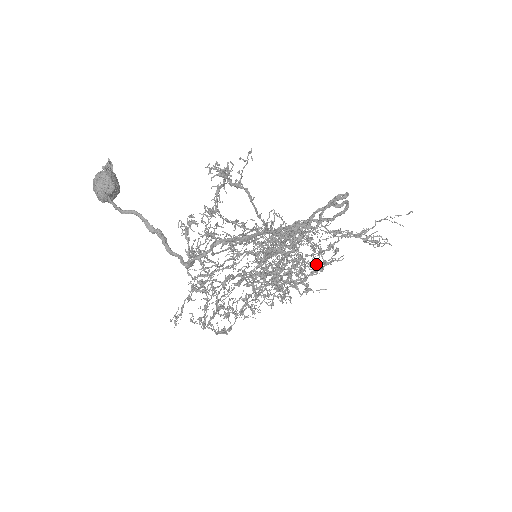
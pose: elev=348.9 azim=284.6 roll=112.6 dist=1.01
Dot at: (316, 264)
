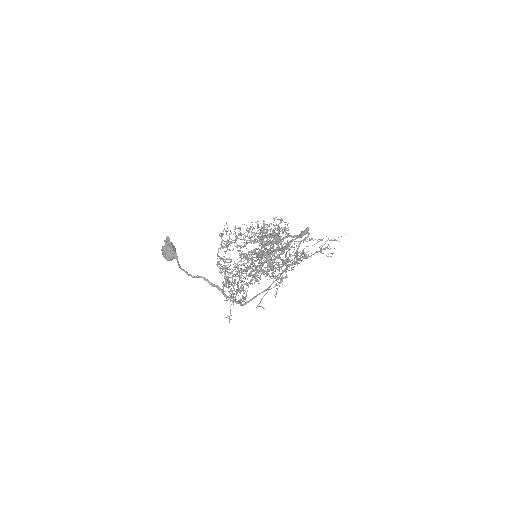
Dot at: occluded
